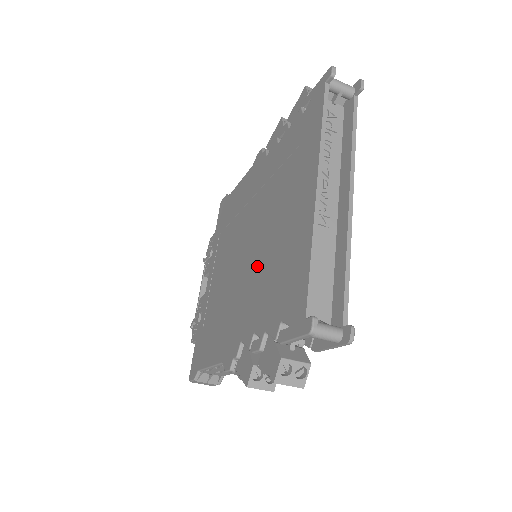
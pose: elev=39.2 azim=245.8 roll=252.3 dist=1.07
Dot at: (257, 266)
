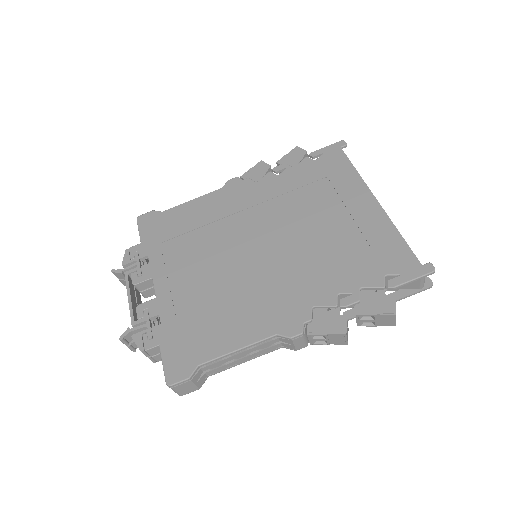
Dot at: (303, 252)
